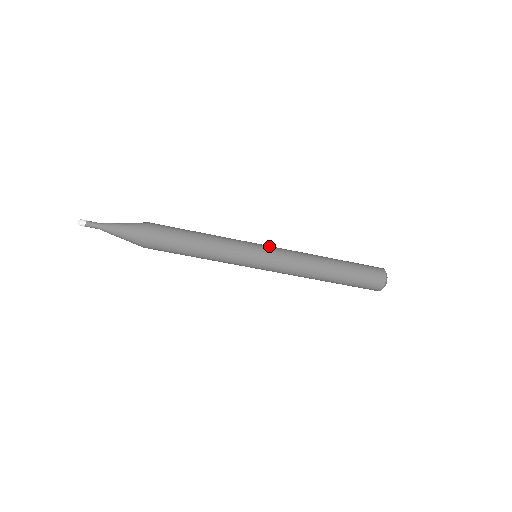
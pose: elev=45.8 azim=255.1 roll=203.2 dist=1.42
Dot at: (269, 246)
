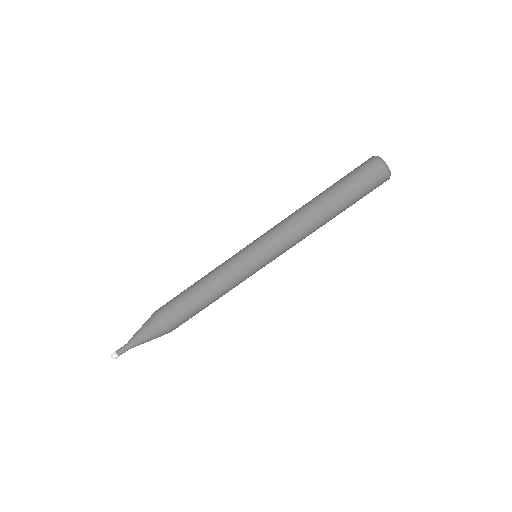
Dot at: occluded
